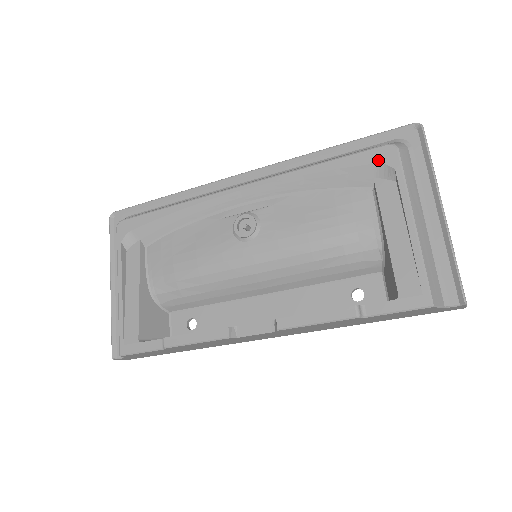
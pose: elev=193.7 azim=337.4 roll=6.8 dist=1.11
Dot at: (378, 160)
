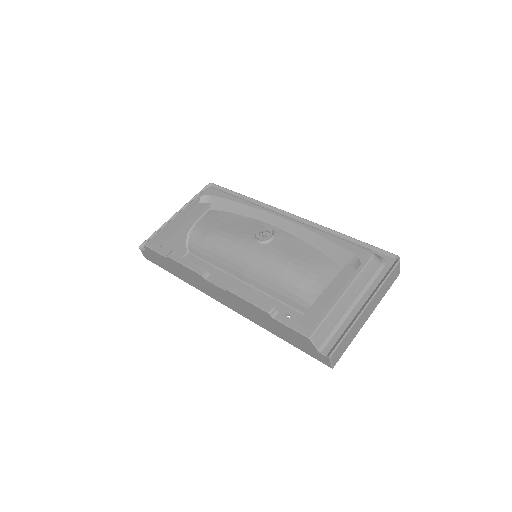
Dot at: (358, 254)
